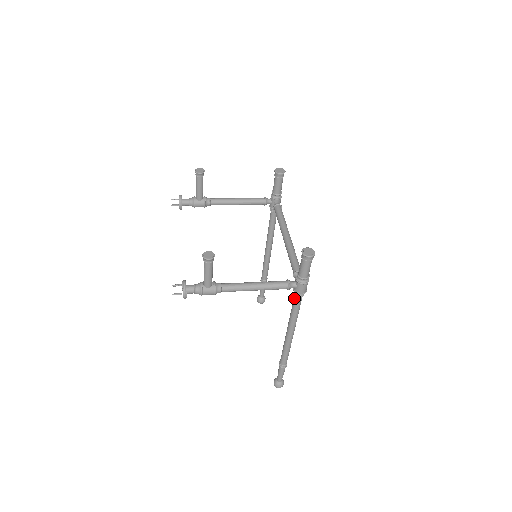
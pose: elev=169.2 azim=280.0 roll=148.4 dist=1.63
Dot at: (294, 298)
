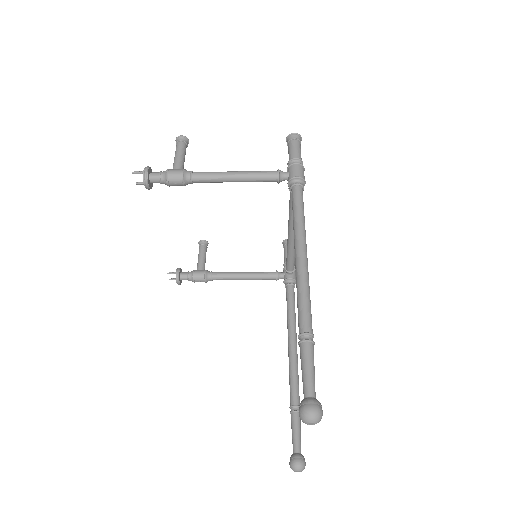
Dot at: occluded
